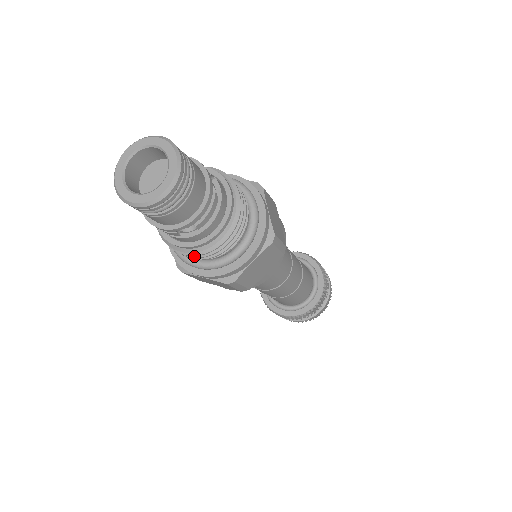
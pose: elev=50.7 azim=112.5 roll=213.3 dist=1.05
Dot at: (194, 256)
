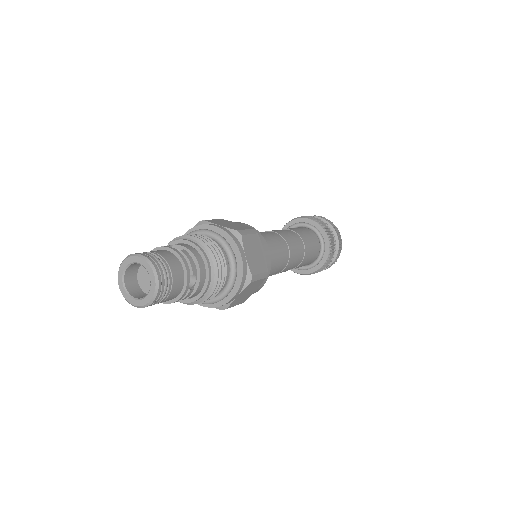
Dot at: (216, 291)
